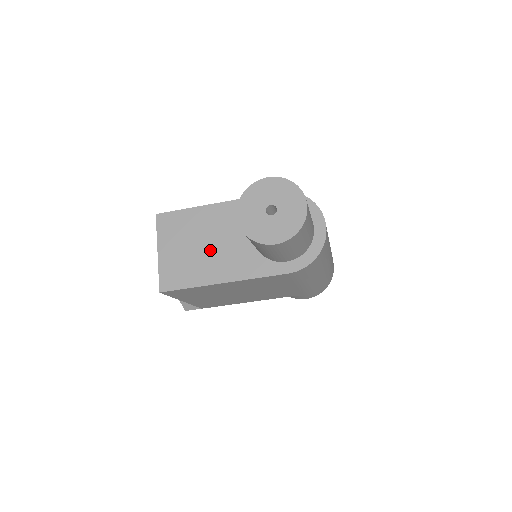
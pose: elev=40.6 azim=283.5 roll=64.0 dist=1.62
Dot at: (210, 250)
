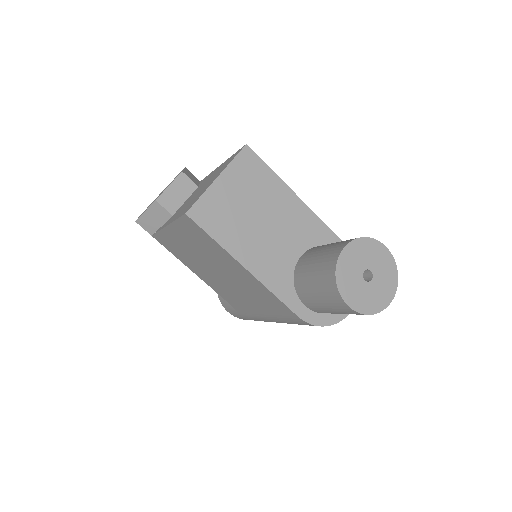
Dot at: (260, 229)
